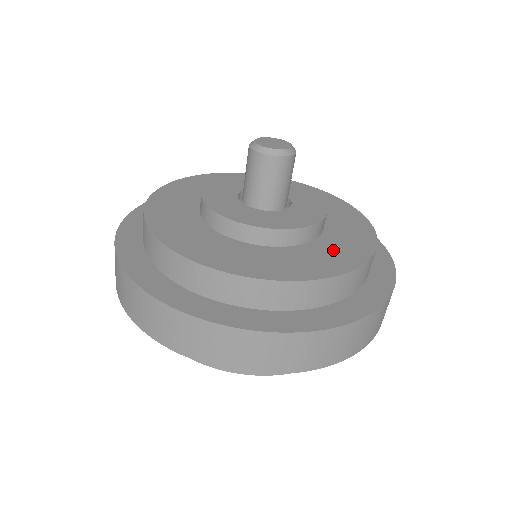
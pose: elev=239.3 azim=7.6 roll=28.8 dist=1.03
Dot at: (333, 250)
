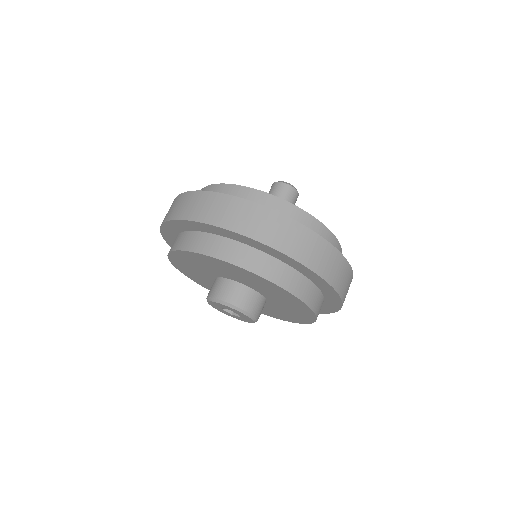
Dot at: occluded
